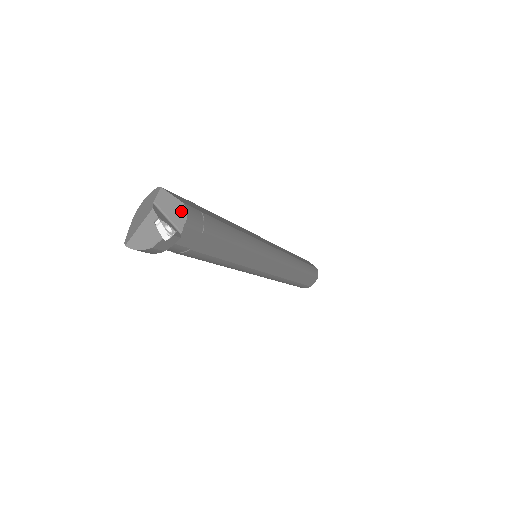
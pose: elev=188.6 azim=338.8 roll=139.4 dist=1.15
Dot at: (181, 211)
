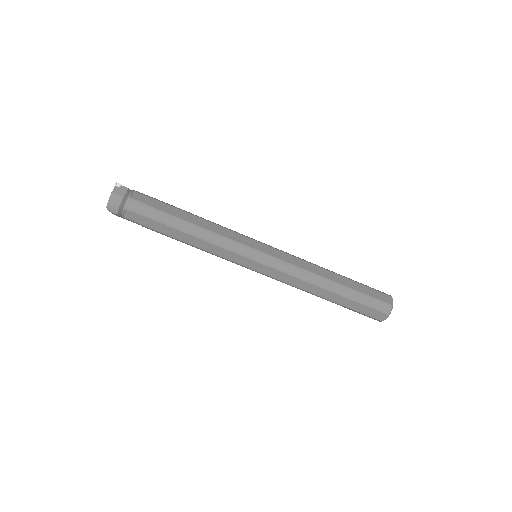
Dot at: occluded
